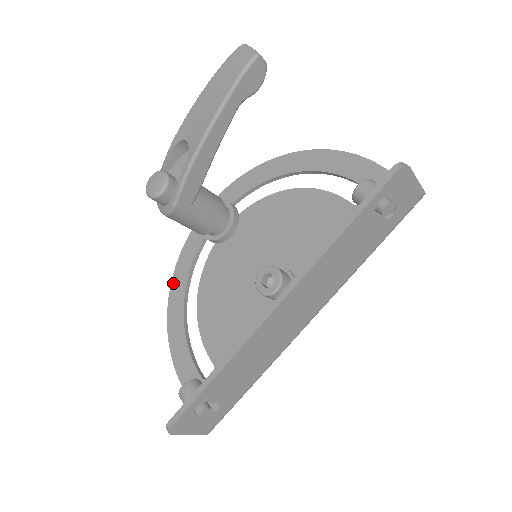
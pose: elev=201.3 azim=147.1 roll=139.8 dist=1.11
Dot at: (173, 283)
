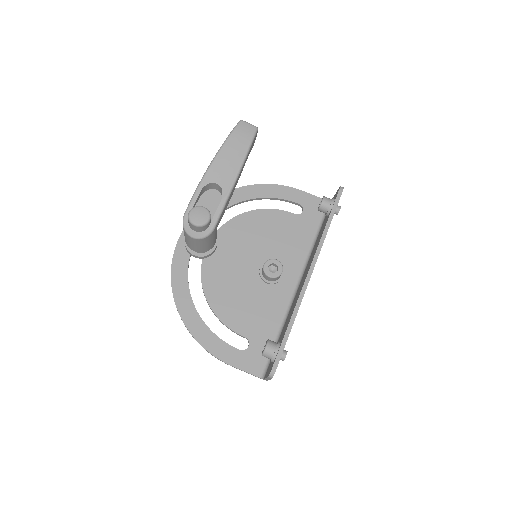
Dot at: (176, 298)
